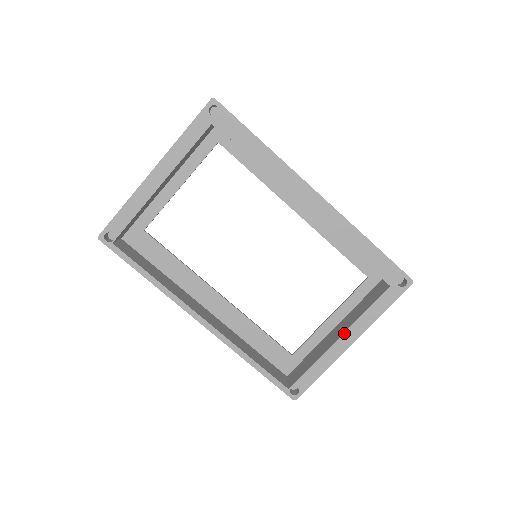
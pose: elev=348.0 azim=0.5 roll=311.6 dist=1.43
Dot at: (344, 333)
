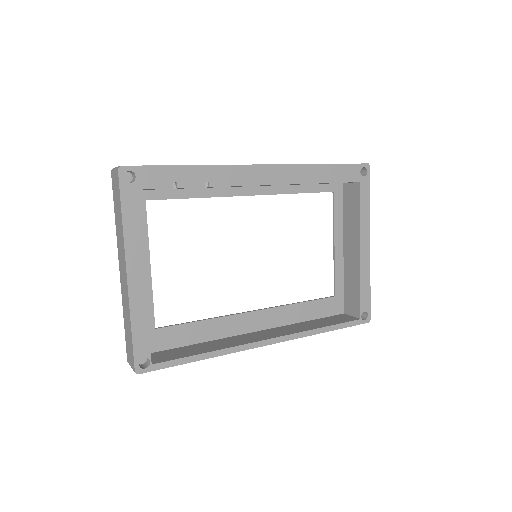
Dot at: (360, 244)
